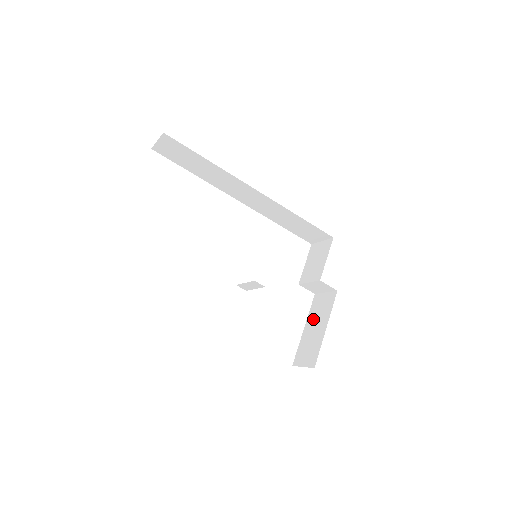
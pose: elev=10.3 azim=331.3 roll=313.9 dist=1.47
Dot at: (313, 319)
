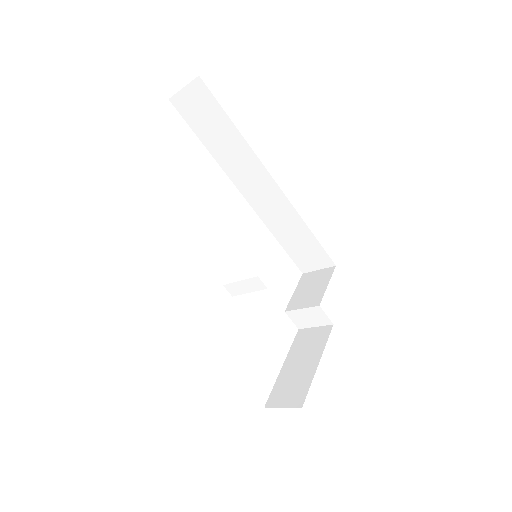
Dot at: (297, 354)
